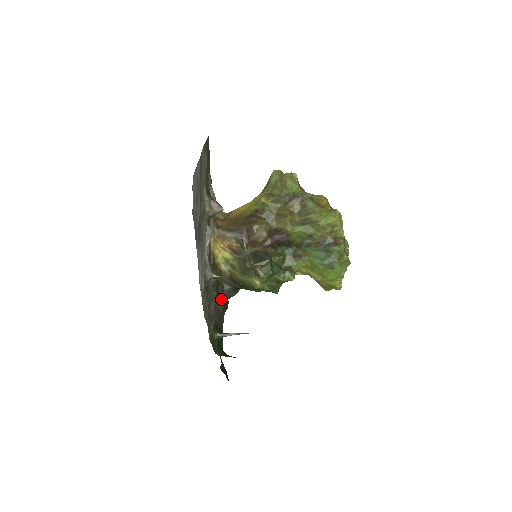
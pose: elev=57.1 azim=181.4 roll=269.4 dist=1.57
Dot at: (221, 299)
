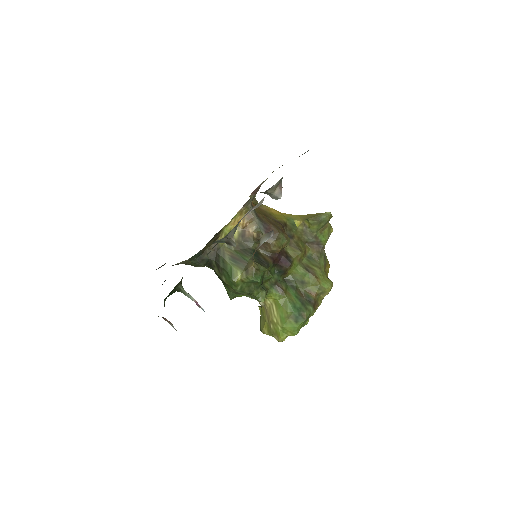
Dot at: (191, 259)
